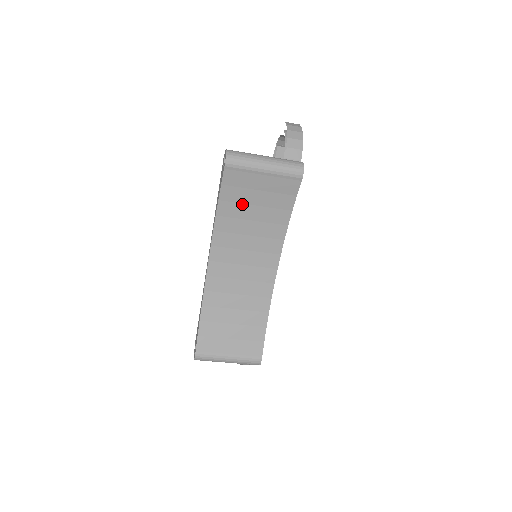
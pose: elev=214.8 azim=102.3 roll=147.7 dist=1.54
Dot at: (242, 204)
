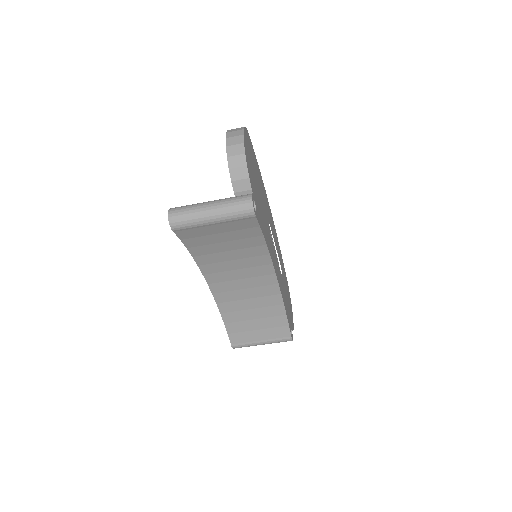
Dot at: (210, 244)
